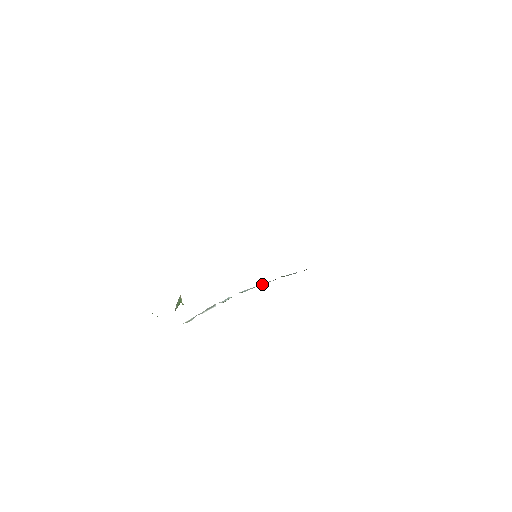
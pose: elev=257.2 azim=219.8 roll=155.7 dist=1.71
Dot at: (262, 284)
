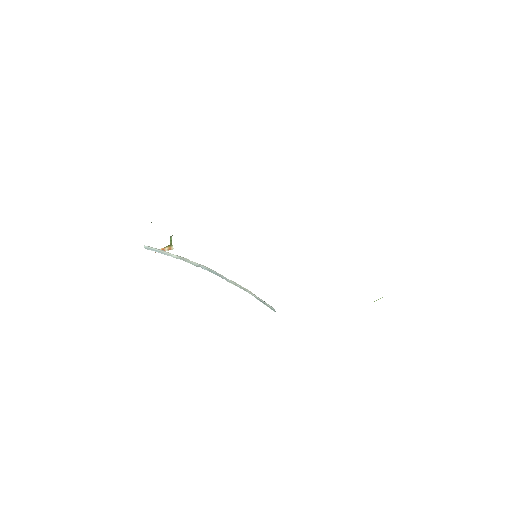
Dot at: occluded
